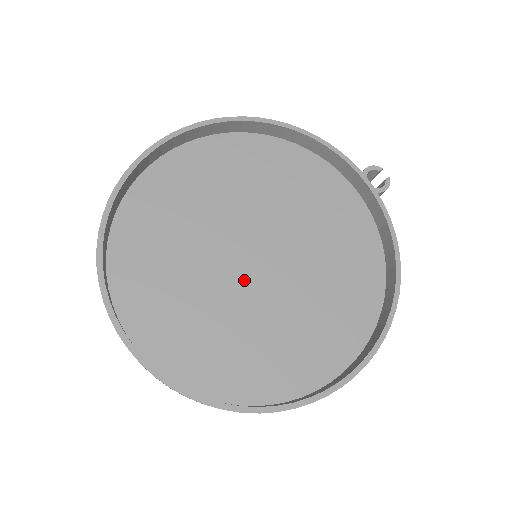
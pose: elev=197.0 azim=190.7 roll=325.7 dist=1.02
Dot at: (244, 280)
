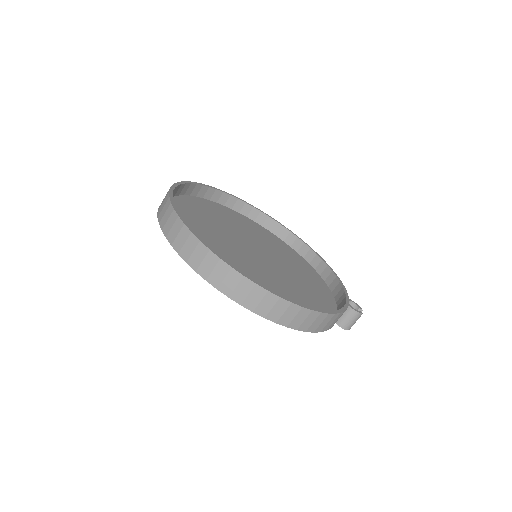
Dot at: (240, 247)
